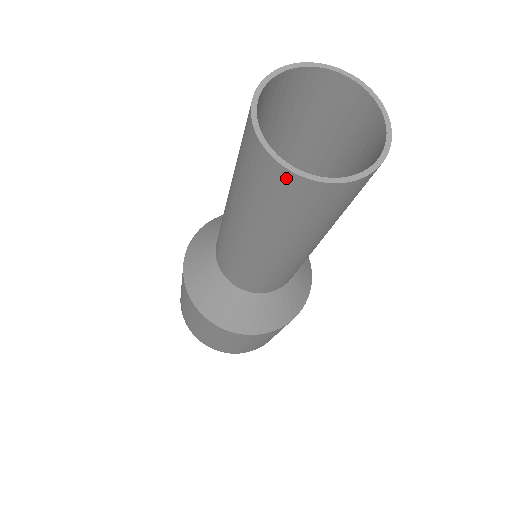
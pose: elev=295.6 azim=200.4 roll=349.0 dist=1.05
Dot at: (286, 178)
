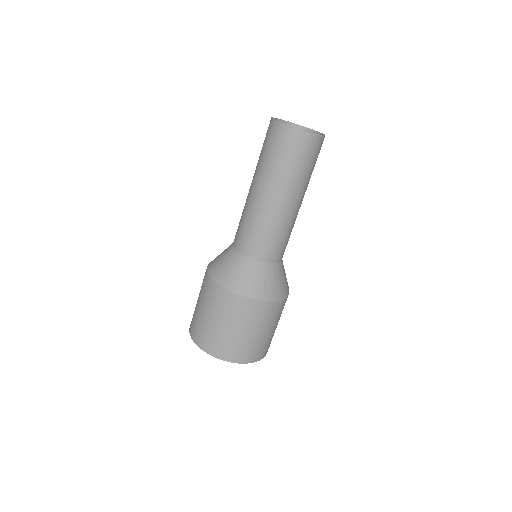
Dot at: (279, 127)
